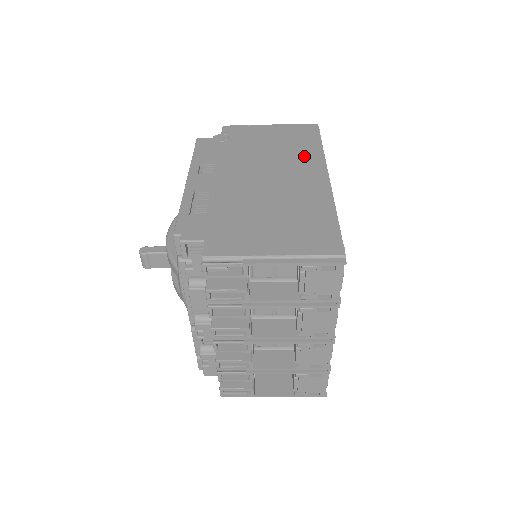
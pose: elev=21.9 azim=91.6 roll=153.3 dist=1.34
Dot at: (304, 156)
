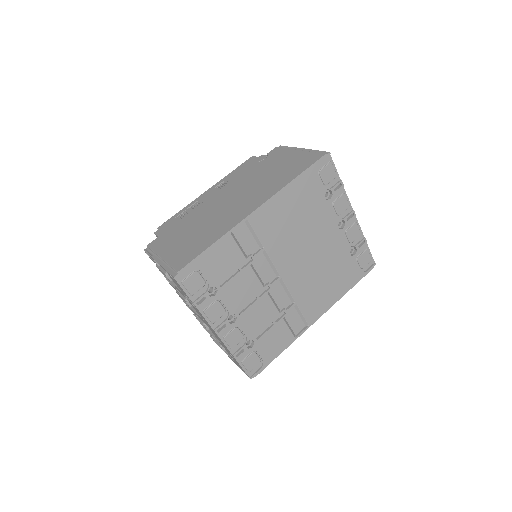
Dot at: (271, 186)
